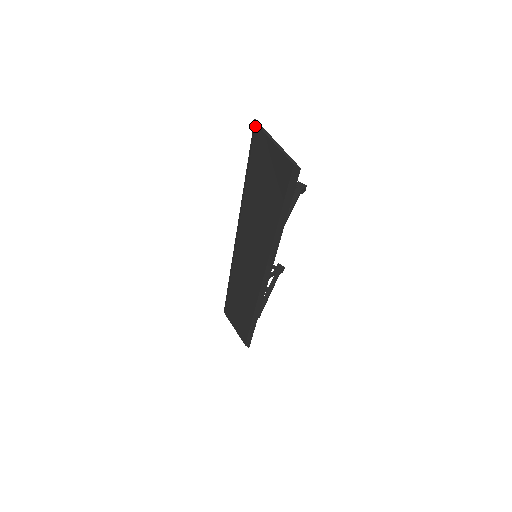
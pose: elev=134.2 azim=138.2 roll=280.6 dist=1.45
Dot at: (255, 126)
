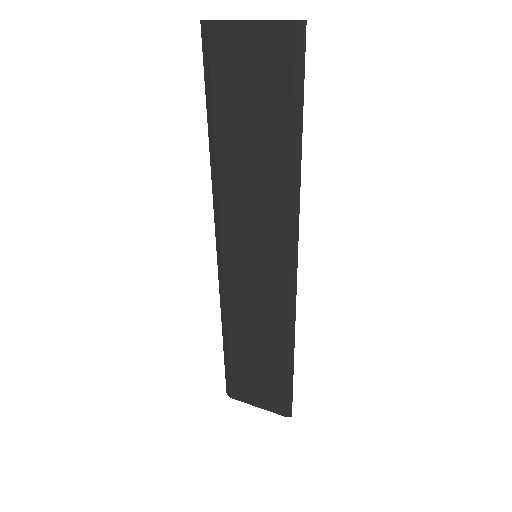
Dot at: (207, 25)
